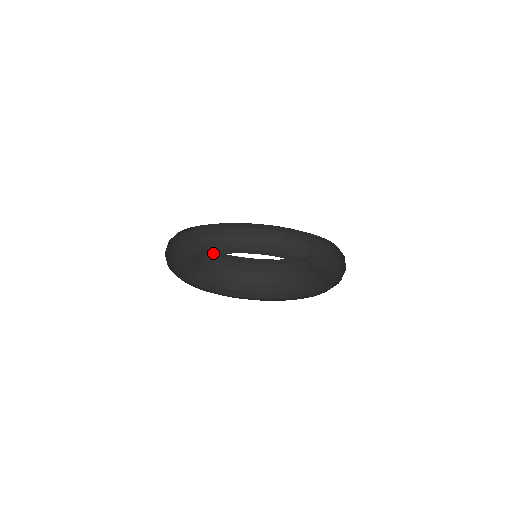
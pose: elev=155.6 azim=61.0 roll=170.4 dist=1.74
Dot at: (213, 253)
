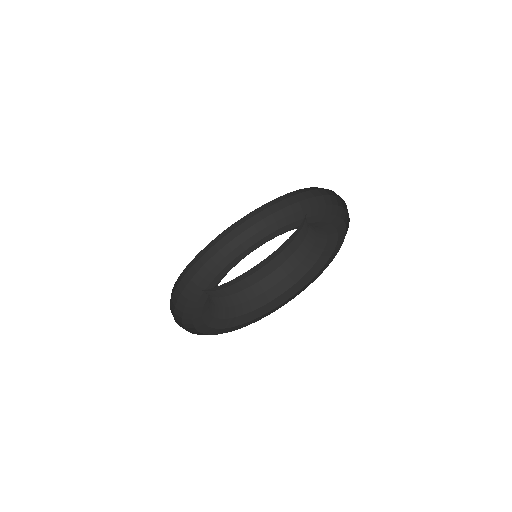
Dot at: occluded
